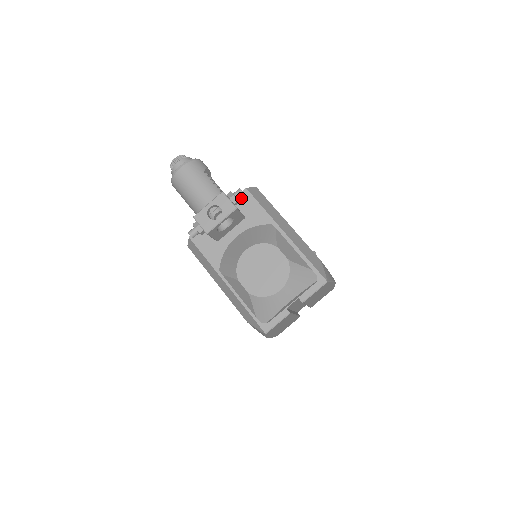
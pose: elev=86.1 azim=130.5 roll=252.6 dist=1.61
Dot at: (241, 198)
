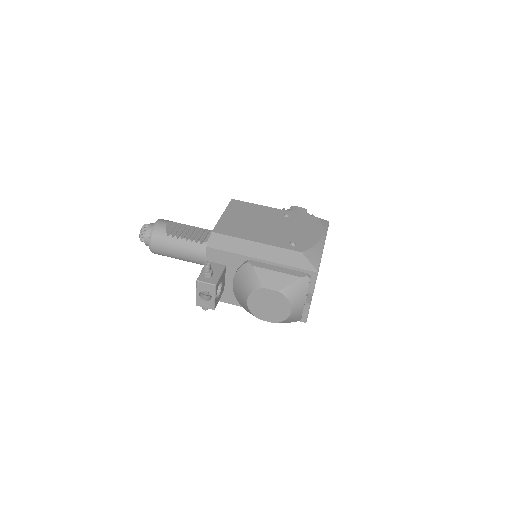
Dot at: (210, 255)
